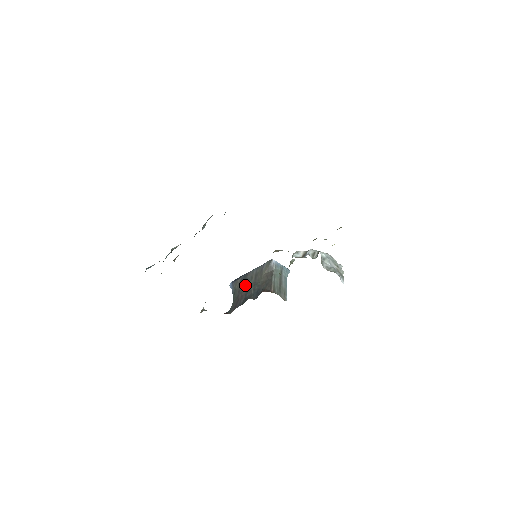
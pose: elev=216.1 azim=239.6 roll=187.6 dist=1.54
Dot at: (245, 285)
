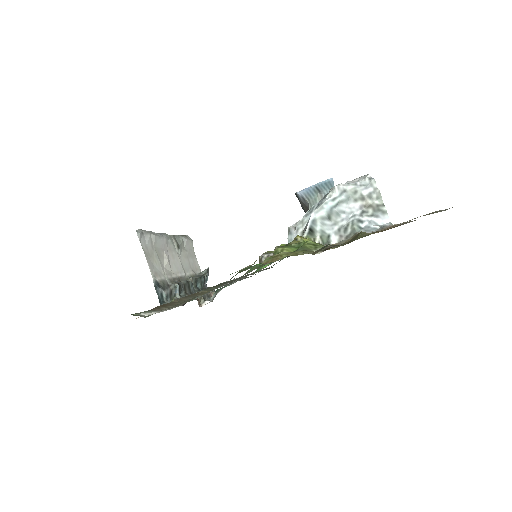
Dot at: occluded
